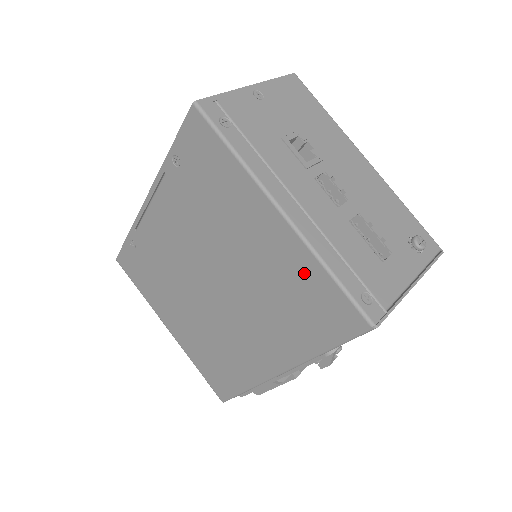
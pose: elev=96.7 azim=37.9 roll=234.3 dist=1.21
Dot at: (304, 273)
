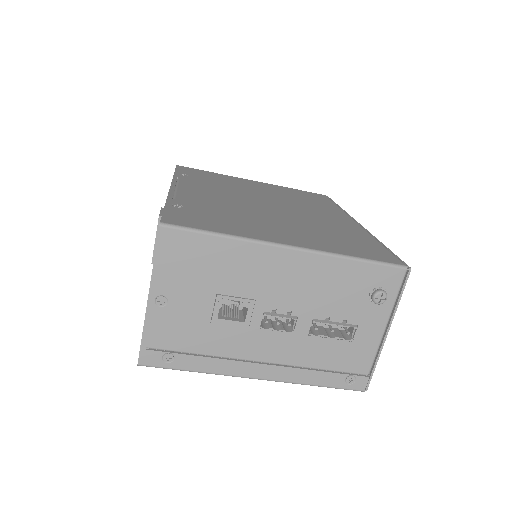
Dot at: occluded
